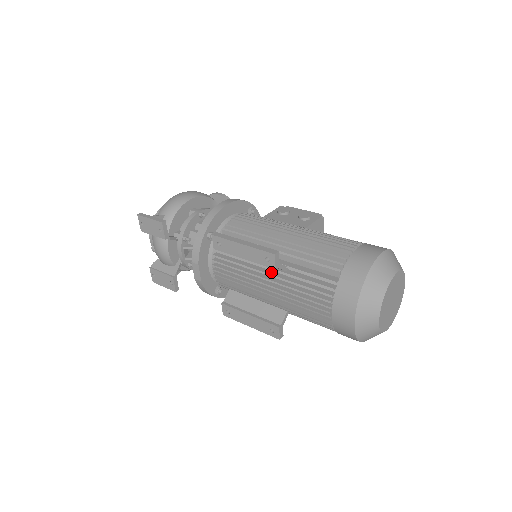
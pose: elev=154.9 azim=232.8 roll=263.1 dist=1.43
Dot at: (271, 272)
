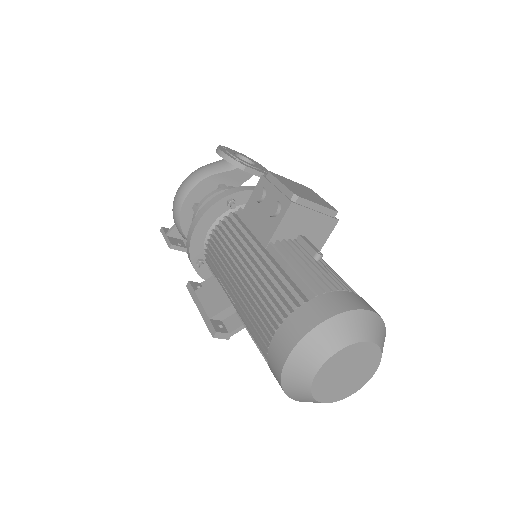
Dot at: occluded
